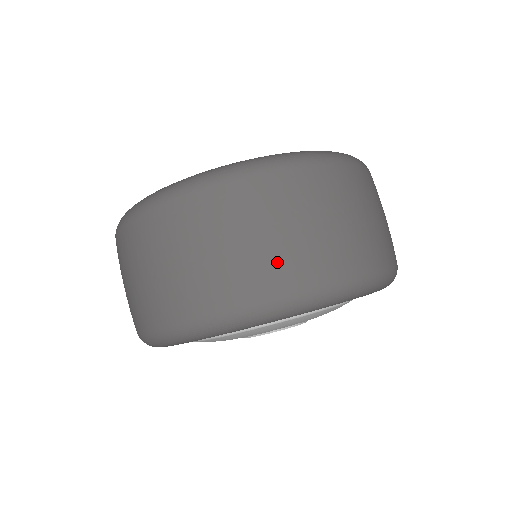
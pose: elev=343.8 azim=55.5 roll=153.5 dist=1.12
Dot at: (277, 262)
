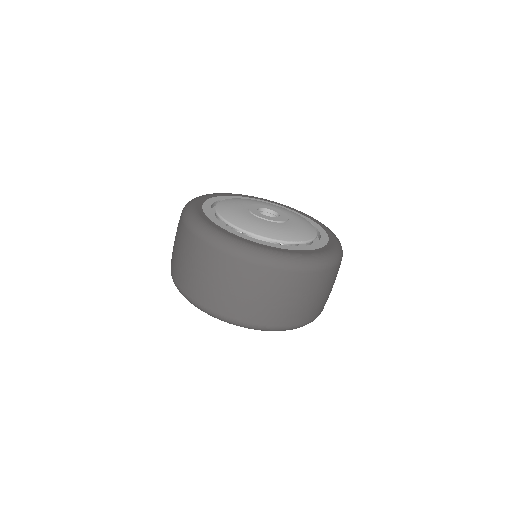
Dot at: (188, 280)
